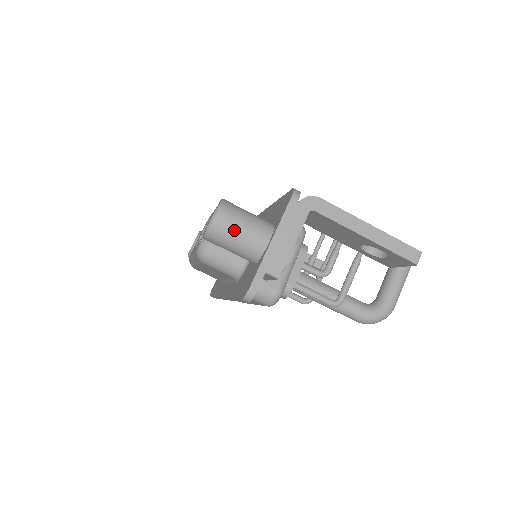
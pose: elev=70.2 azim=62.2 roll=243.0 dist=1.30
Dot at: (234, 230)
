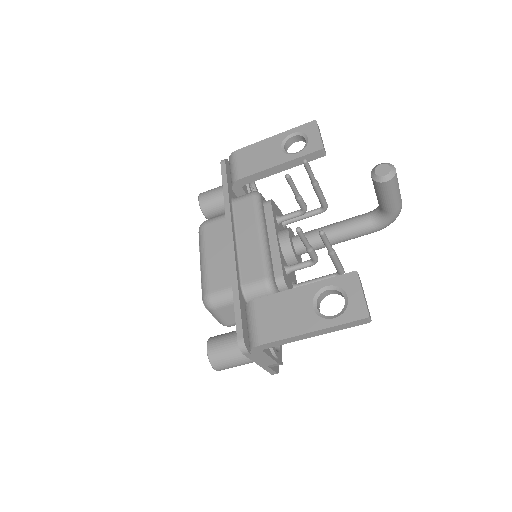
Dot at: occluded
